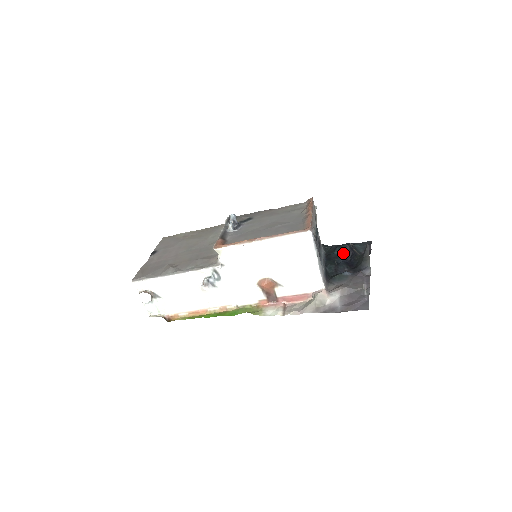
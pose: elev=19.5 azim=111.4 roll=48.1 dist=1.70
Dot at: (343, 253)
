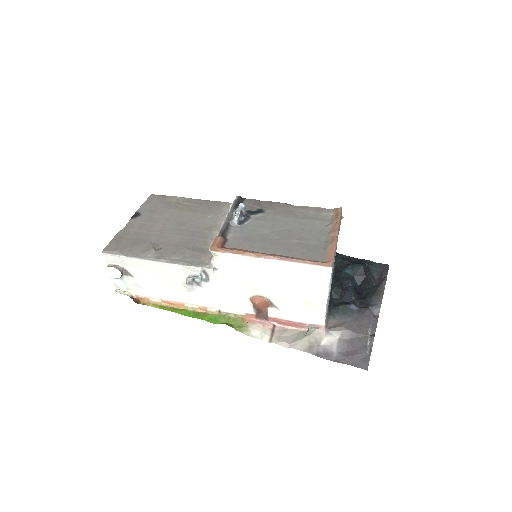
Dot at: (355, 275)
